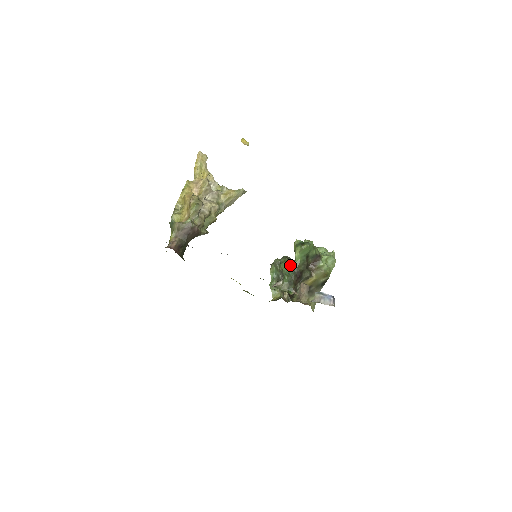
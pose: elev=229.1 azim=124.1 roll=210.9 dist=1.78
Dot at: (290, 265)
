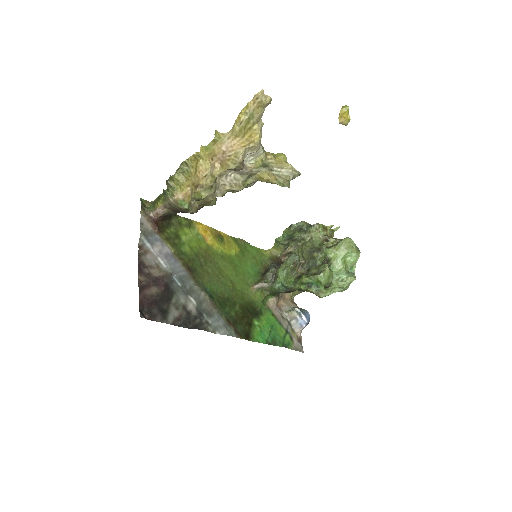
Dot at: (285, 285)
